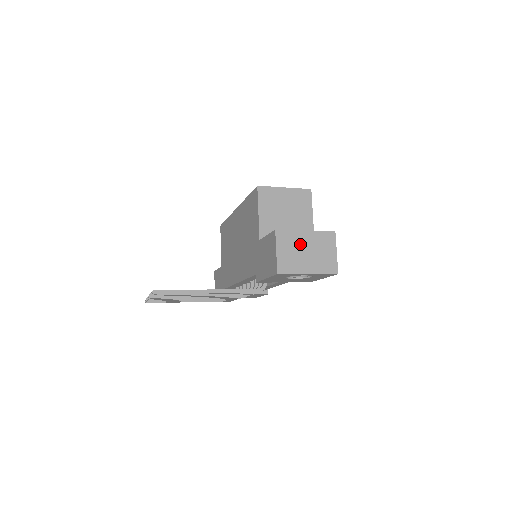
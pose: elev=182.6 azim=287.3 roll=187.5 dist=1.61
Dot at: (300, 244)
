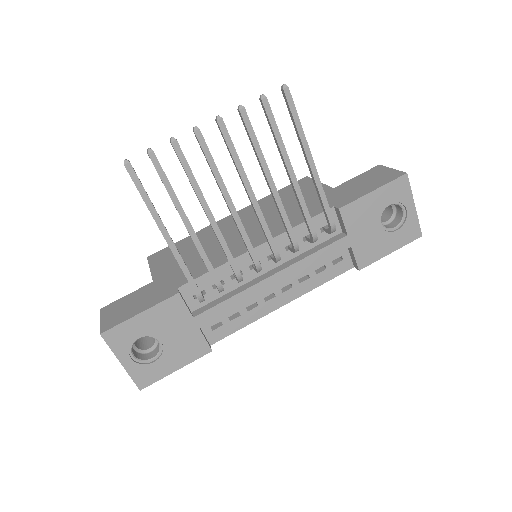
Dot at: occluded
